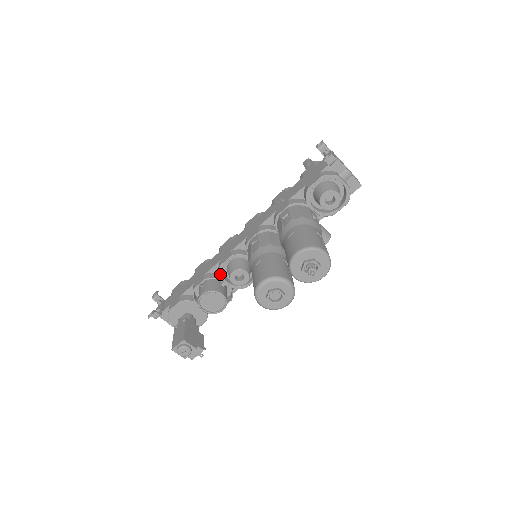
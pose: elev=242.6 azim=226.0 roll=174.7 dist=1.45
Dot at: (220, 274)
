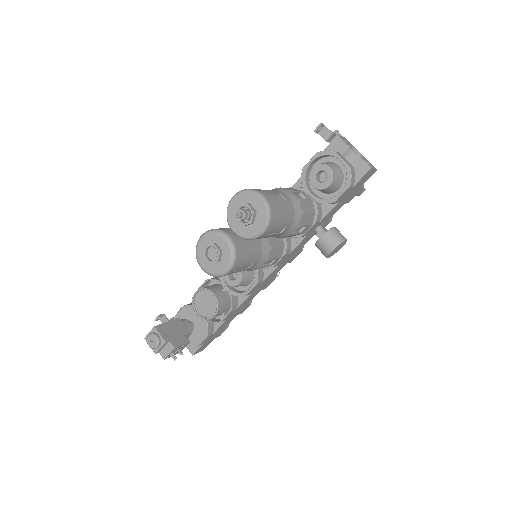
Dot at: occluded
